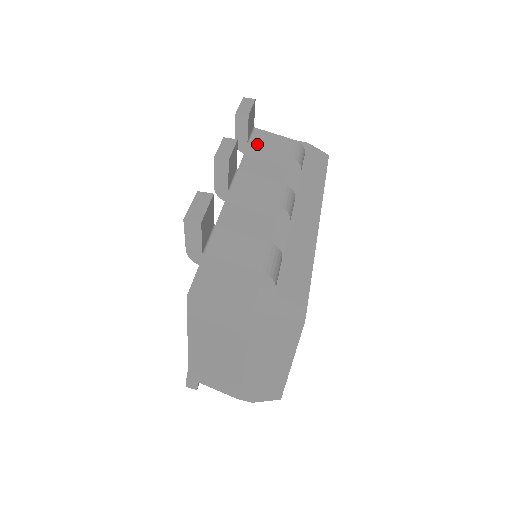
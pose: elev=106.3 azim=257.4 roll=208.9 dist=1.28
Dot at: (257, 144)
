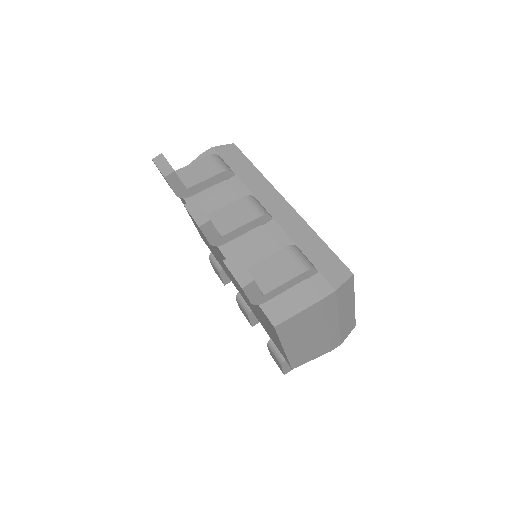
Dot at: (192, 183)
